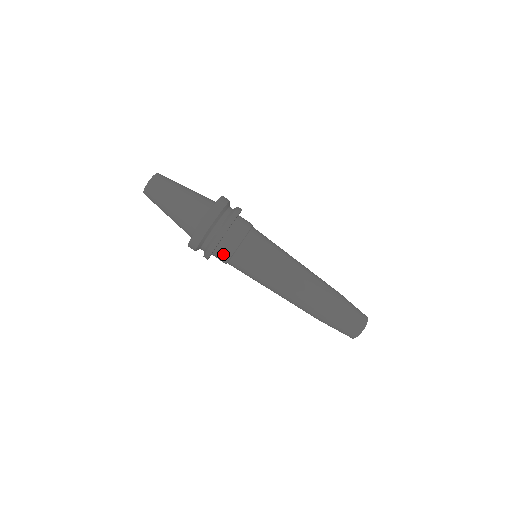
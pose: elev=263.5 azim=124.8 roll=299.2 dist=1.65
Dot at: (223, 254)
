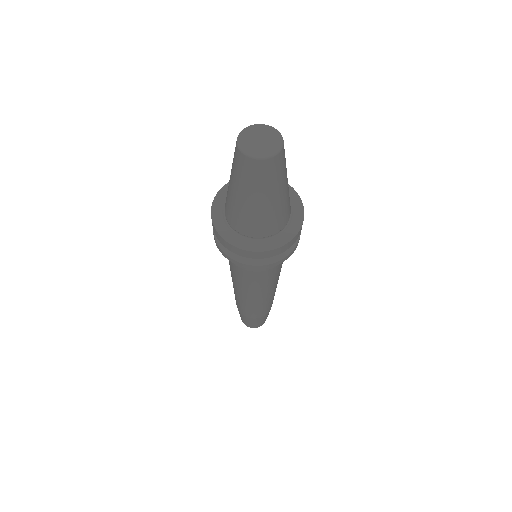
Dot at: occluded
